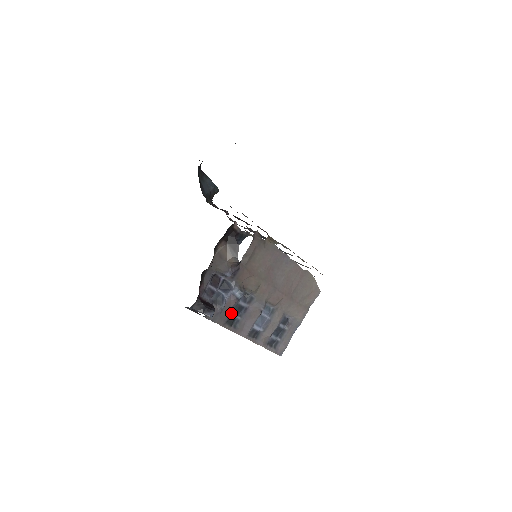
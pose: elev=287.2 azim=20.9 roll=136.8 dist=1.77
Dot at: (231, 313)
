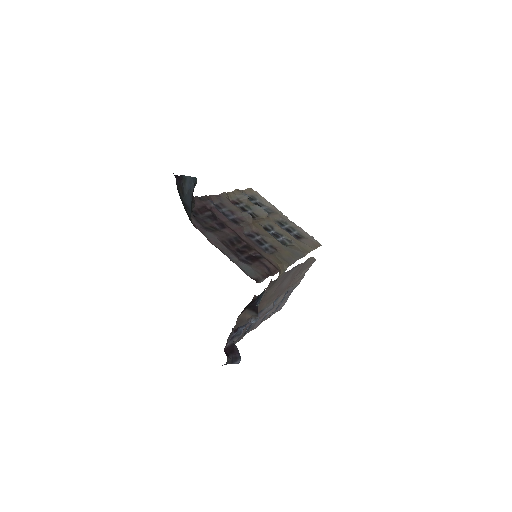
Dot at: (246, 329)
